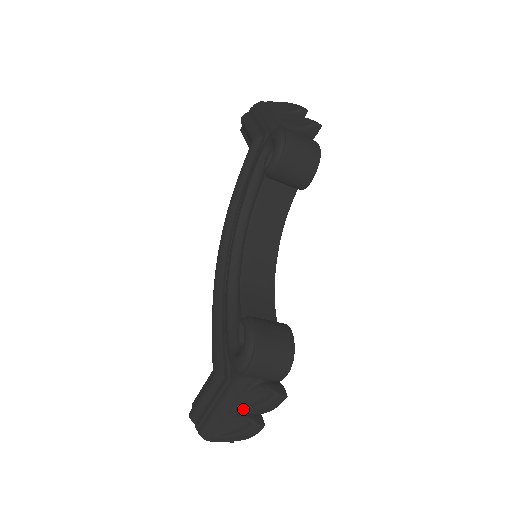
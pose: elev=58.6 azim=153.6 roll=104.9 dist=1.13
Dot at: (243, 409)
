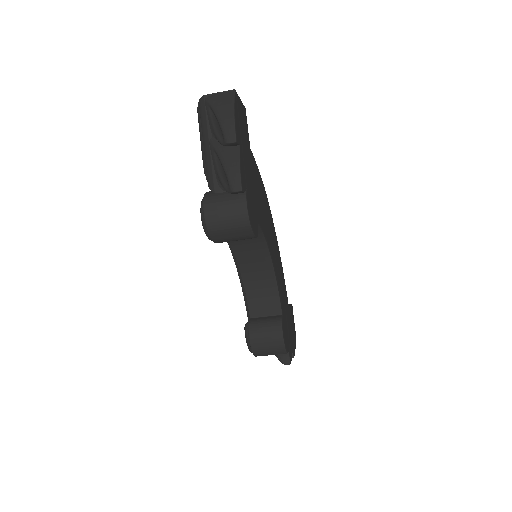
Dot at: occluded
